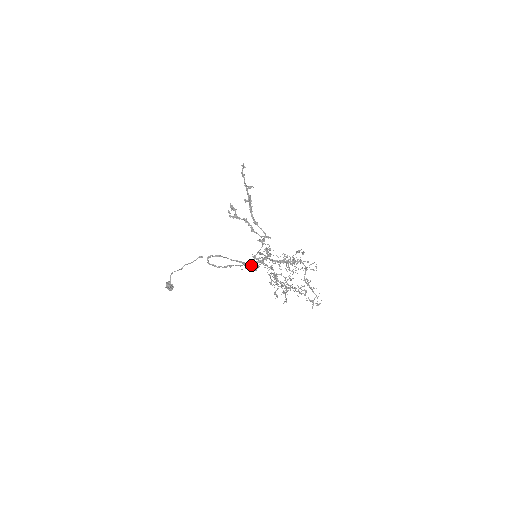
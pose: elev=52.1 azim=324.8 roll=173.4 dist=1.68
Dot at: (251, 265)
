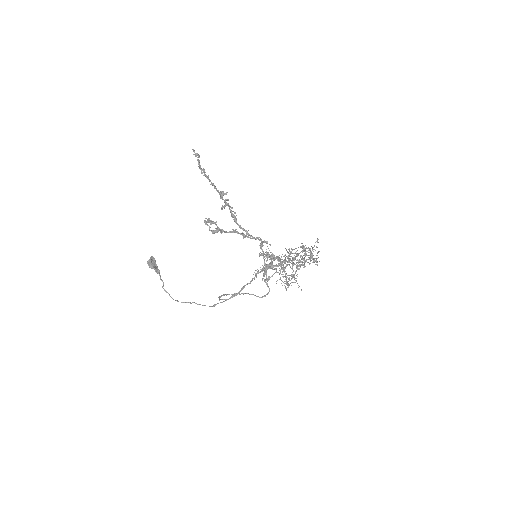
Dot at: occluded
